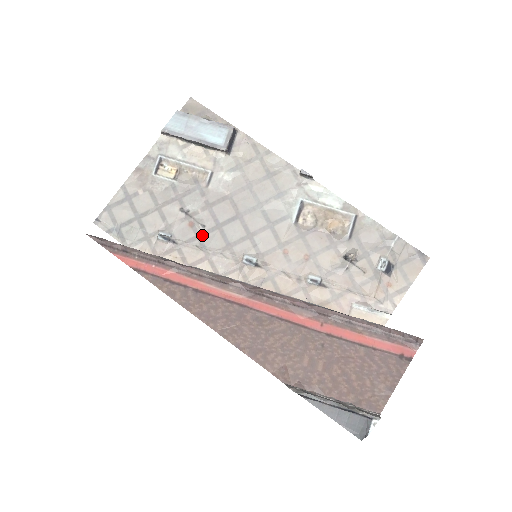
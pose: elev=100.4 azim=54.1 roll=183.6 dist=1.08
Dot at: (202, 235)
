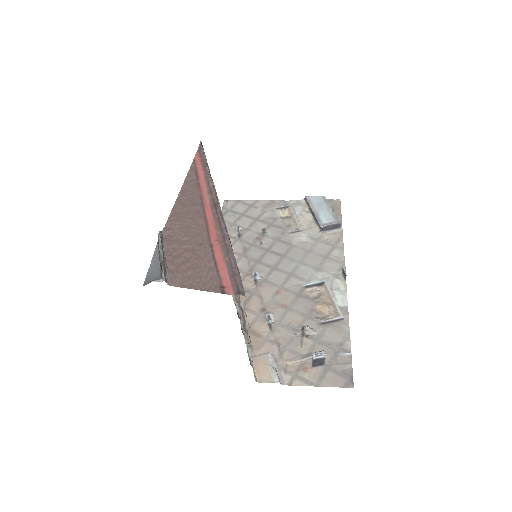
Dot at: (255, 246)
